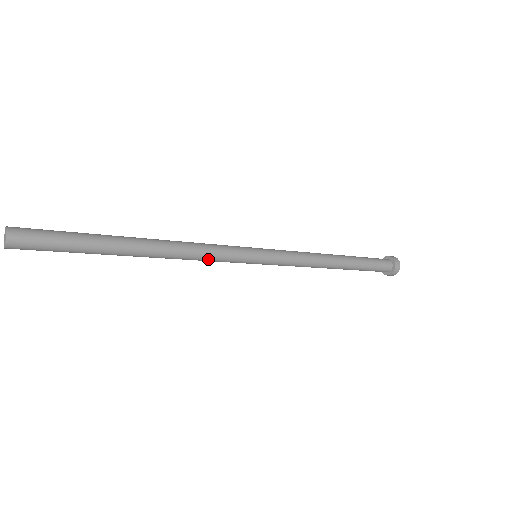
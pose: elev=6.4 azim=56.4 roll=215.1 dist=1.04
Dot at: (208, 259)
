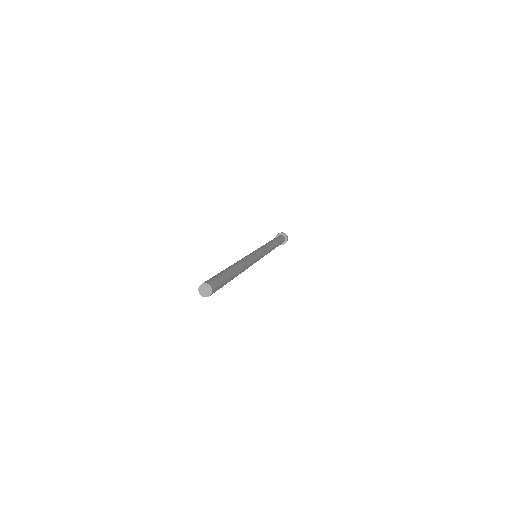
Dot at: occluded
